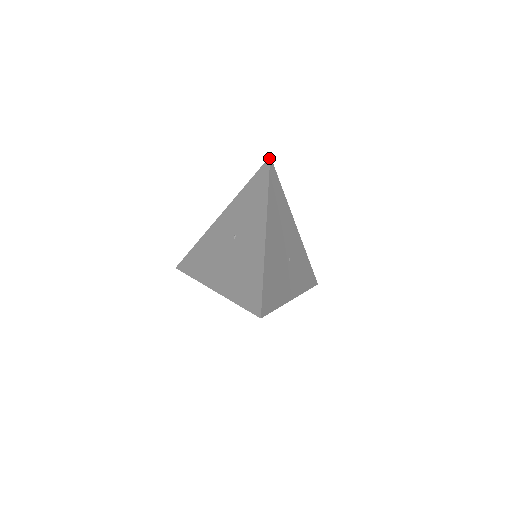
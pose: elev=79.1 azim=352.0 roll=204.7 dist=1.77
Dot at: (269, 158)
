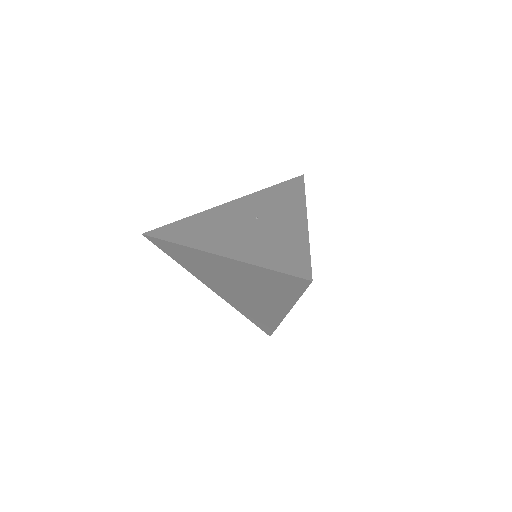
Dot at: (303, 175)
